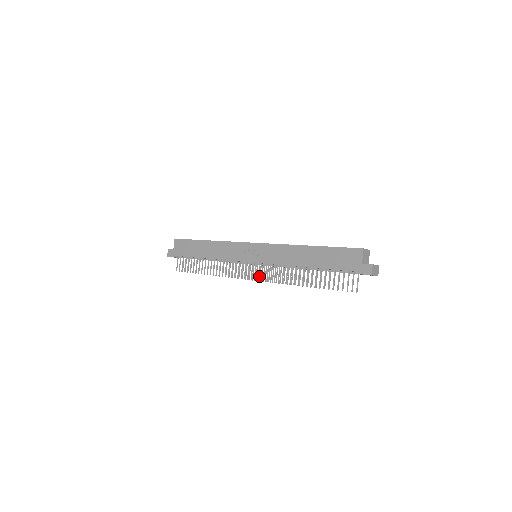
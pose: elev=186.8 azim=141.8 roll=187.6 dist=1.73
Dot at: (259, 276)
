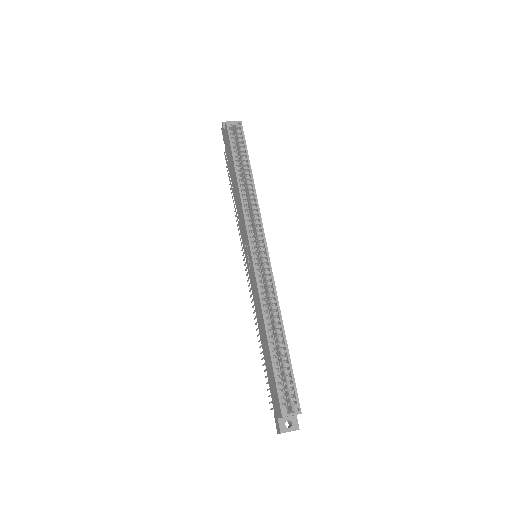
Dot at: occluded
